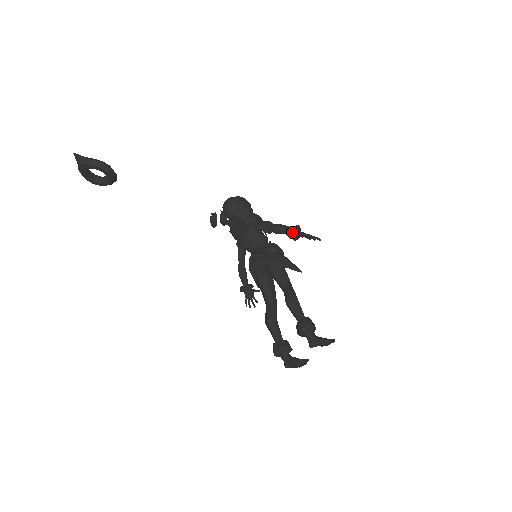
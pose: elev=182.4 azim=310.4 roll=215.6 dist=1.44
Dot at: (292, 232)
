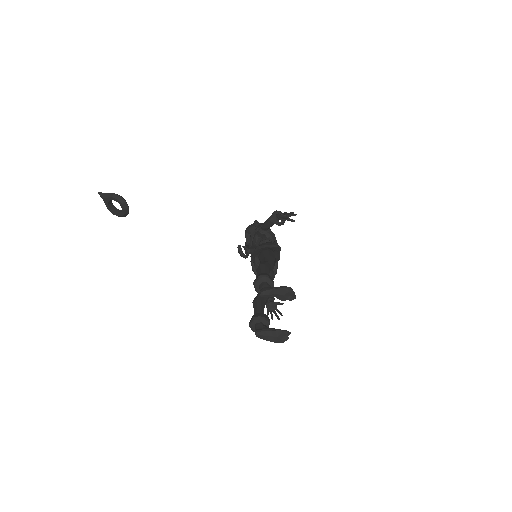
Dot at: (270, 216)
